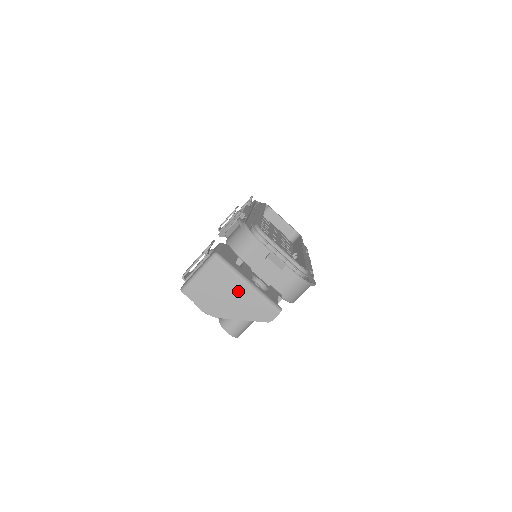
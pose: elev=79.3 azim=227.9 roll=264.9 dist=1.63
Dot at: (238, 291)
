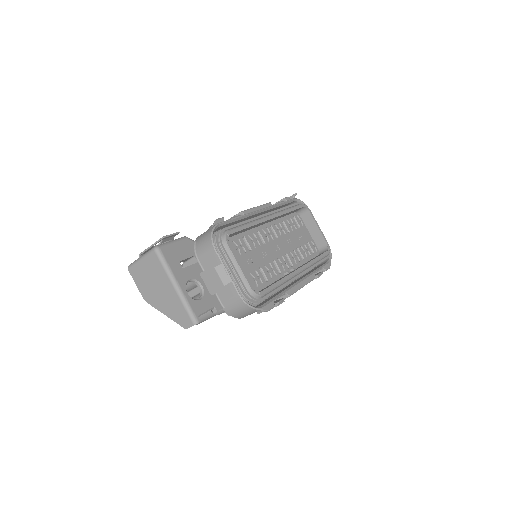
Dot at: (166, 289)
